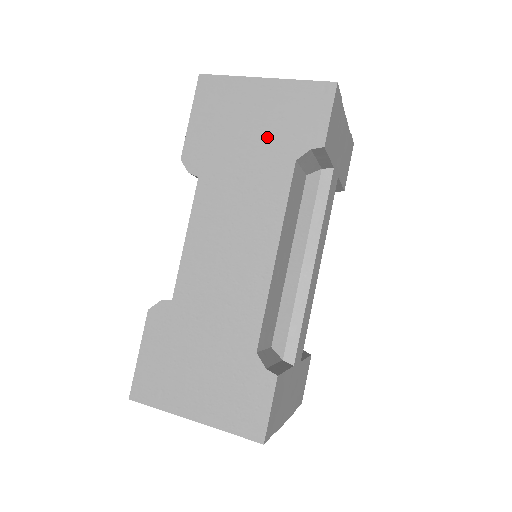
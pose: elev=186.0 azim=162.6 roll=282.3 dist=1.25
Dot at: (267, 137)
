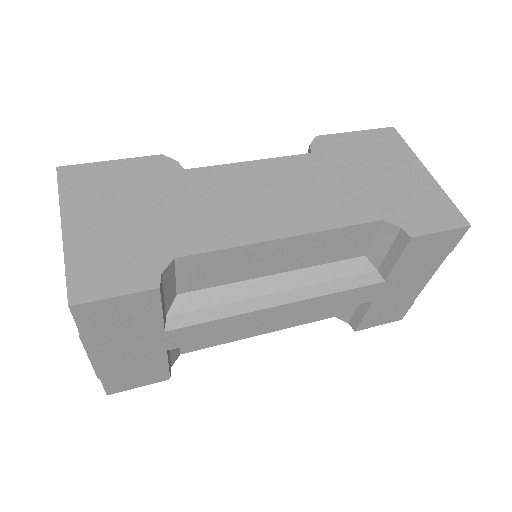
Dot at: (384, 190)
